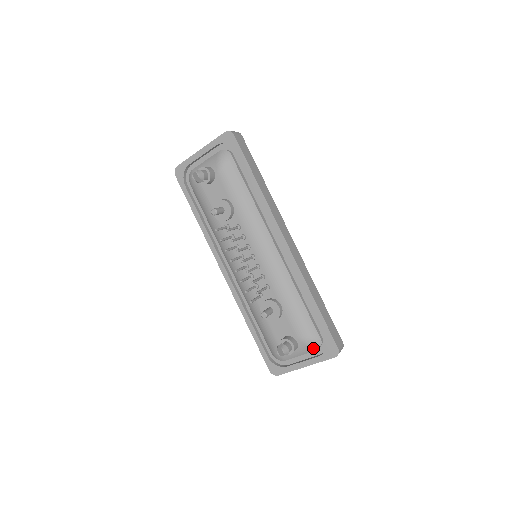
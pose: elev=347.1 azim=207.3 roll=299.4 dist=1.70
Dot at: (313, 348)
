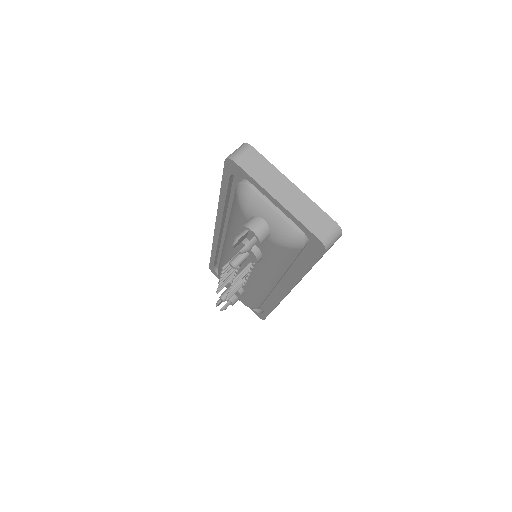
Dot at: occluded
